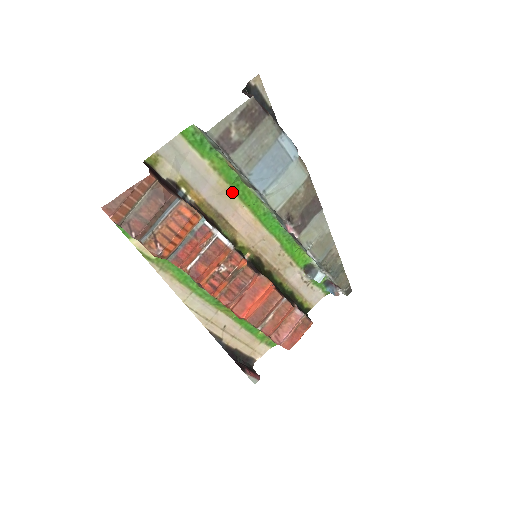
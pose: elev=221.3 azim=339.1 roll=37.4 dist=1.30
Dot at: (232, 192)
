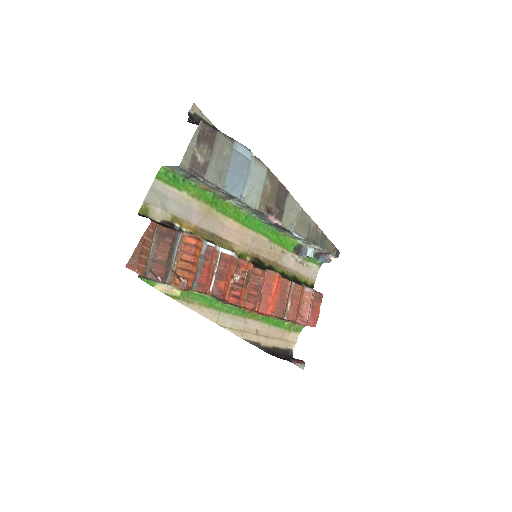
Dot at: (214, 210)
